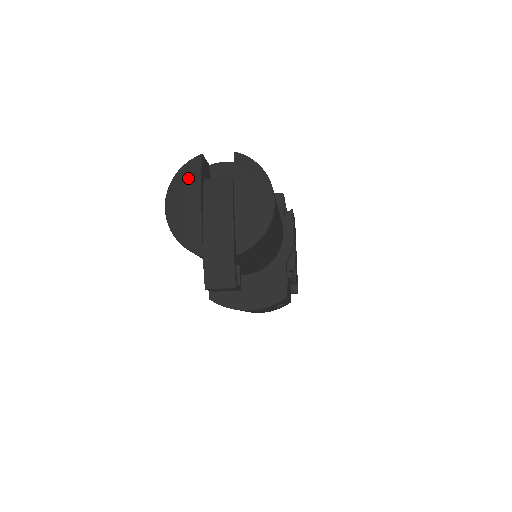
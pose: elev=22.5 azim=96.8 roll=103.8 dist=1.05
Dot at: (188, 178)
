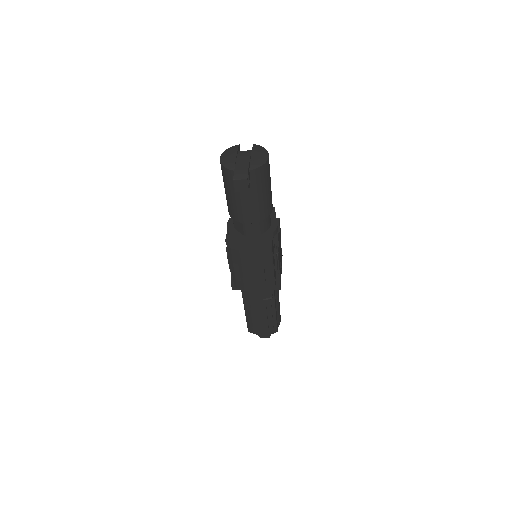
Dot at: (232, 149)
